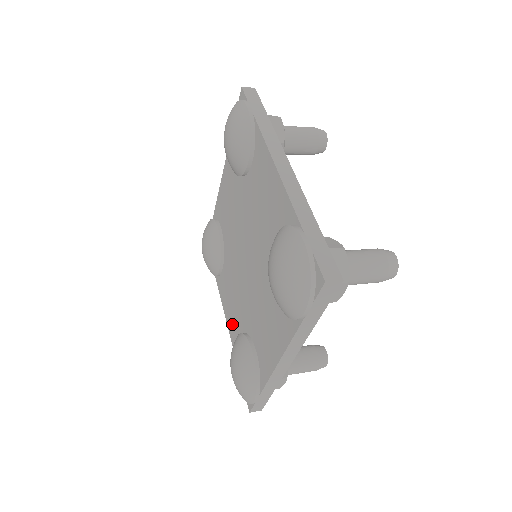
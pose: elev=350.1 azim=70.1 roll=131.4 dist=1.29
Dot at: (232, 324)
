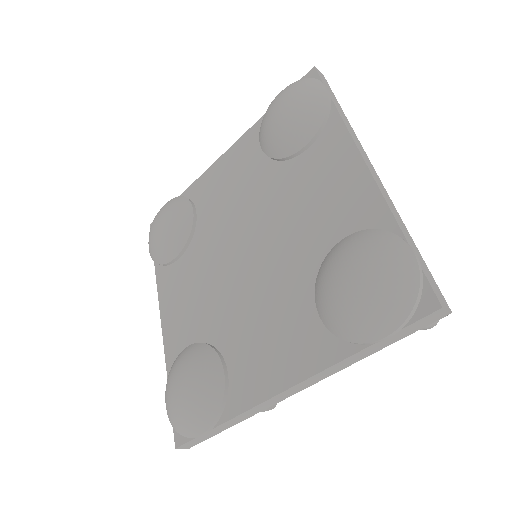
Dot at: (176, 329)
